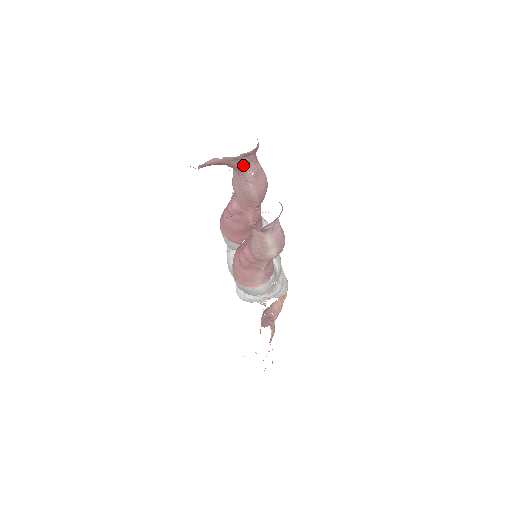
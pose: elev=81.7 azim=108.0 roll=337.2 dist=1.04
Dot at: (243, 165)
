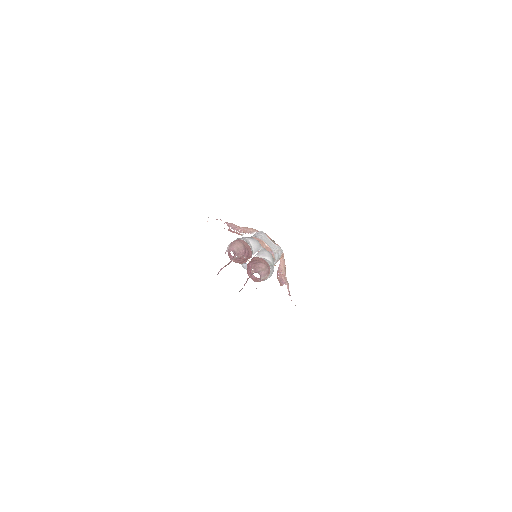
Dot at: occluded
